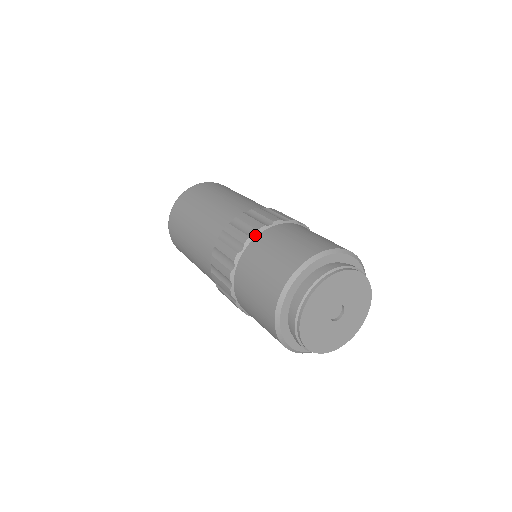
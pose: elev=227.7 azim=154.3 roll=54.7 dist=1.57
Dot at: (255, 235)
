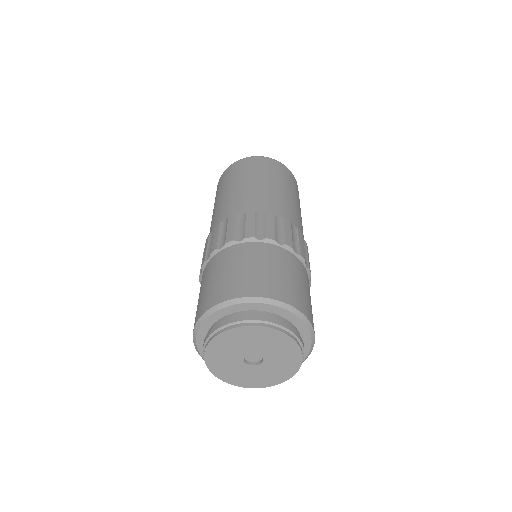
Dot at: (202, 273)
